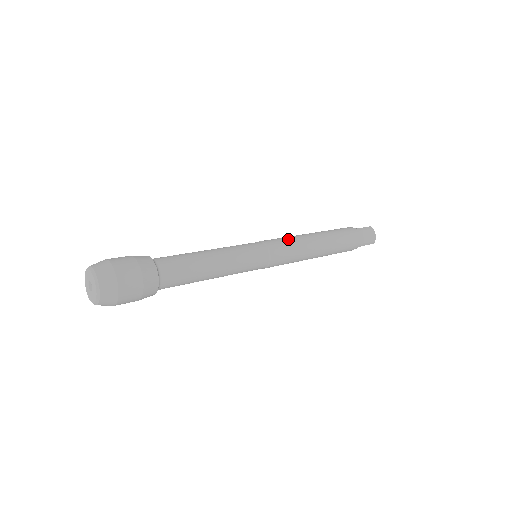
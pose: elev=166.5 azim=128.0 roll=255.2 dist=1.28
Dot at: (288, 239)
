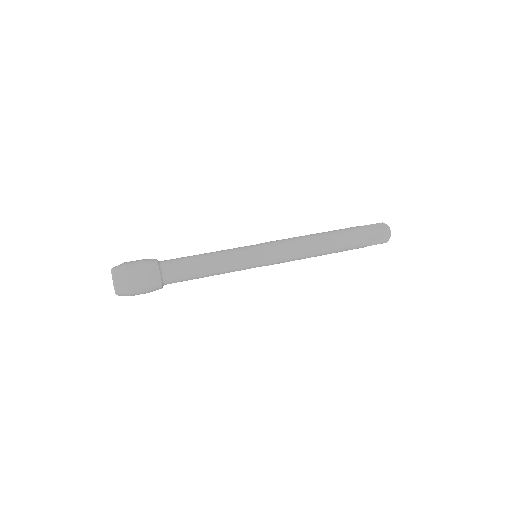
Dot at: (289, 247)
